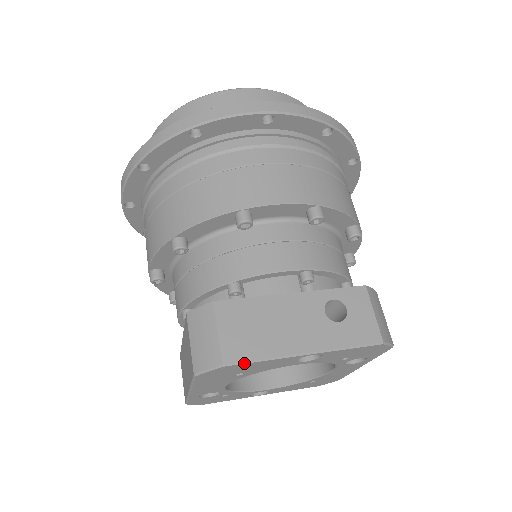
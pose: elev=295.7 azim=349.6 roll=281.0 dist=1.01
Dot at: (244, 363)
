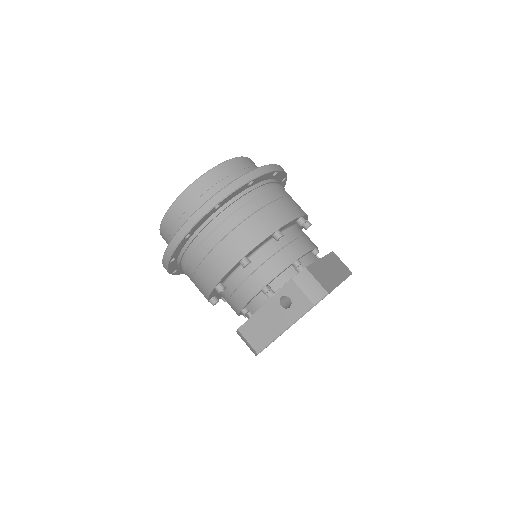
Dot at: occluded
